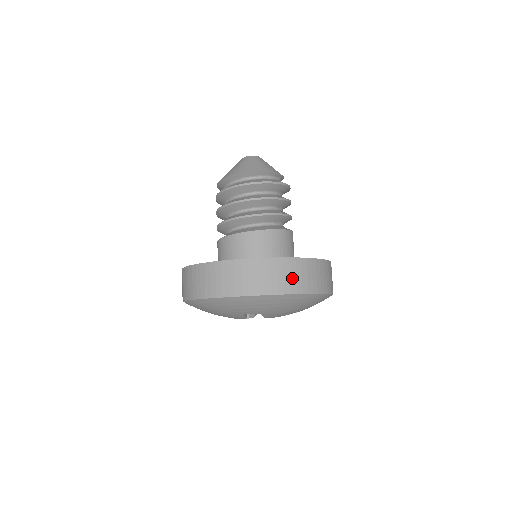
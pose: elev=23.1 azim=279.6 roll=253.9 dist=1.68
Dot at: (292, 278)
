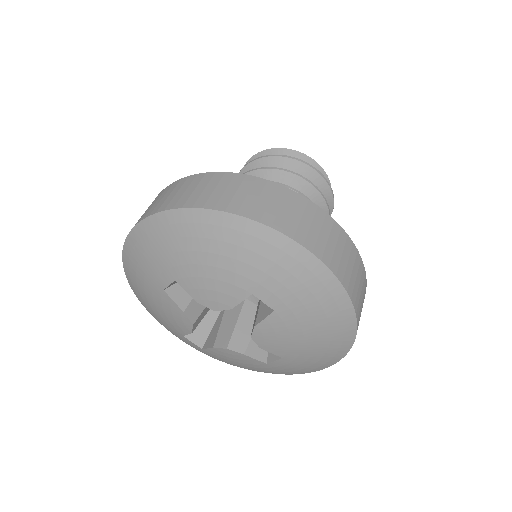
Dot at: (359, 290)
